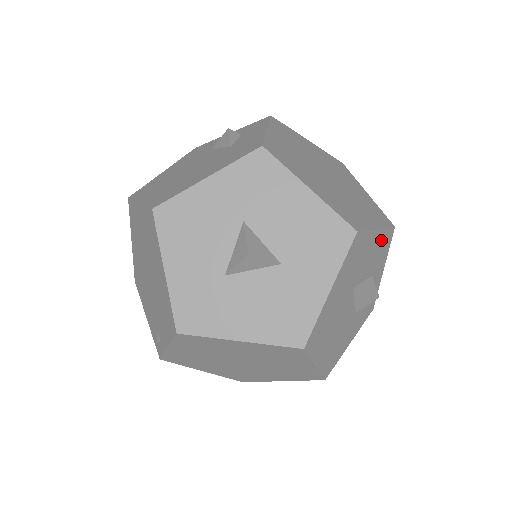
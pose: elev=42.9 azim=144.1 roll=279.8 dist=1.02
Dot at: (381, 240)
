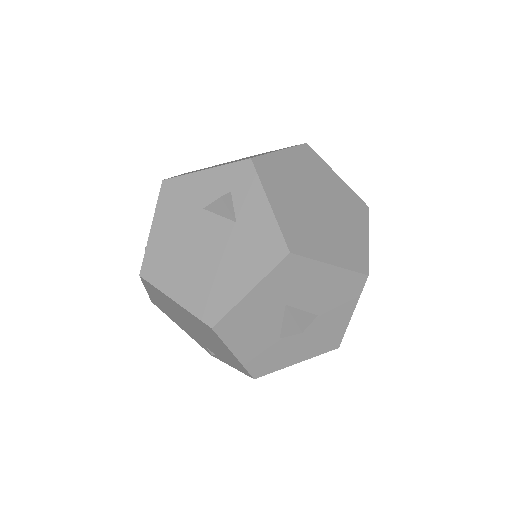
Dot at: occluded
